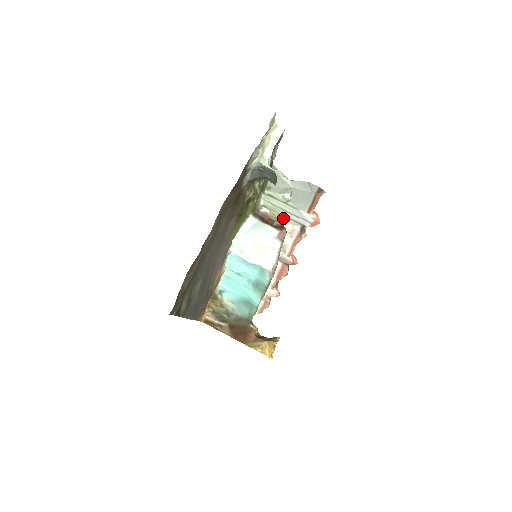
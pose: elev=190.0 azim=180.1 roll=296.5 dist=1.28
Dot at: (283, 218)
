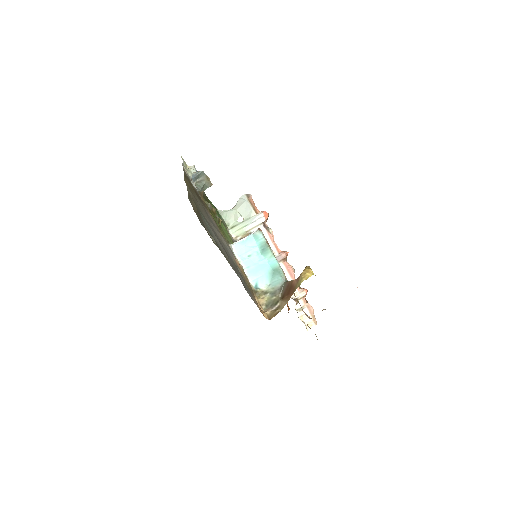
Dot at: (251, 231)
